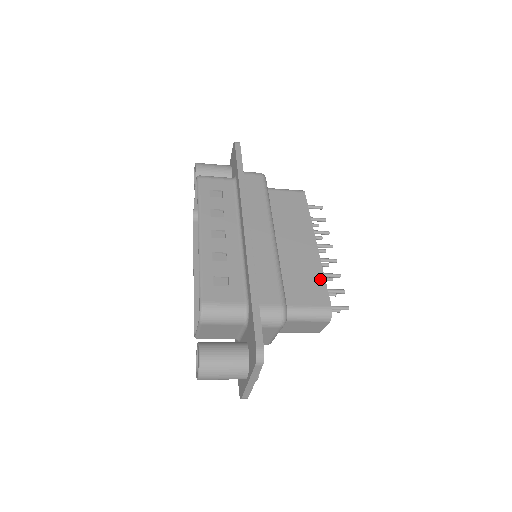
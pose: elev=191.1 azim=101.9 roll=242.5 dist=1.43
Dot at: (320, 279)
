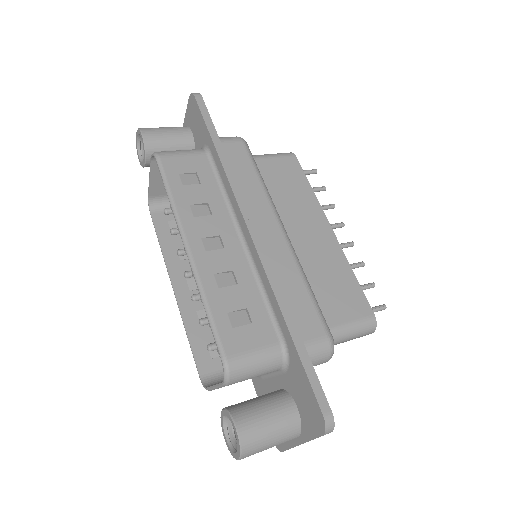
Dot at: (351, 279)
